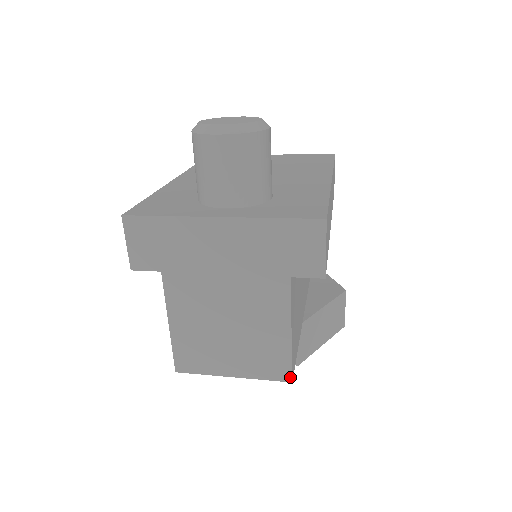
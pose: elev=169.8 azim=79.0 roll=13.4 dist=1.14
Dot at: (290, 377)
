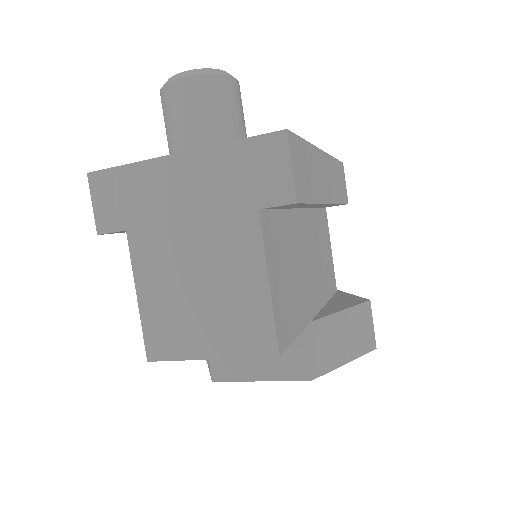
Dot at: (276, 349)
